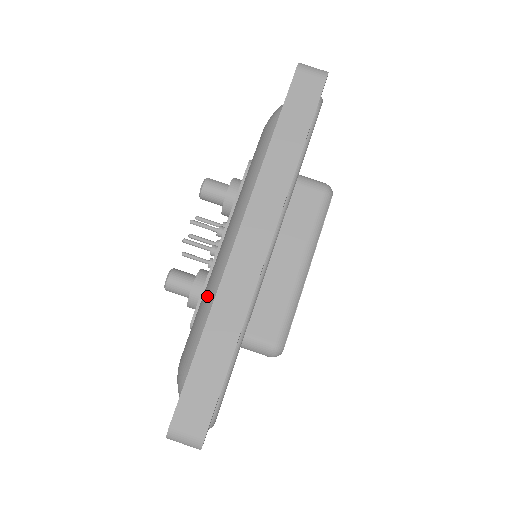
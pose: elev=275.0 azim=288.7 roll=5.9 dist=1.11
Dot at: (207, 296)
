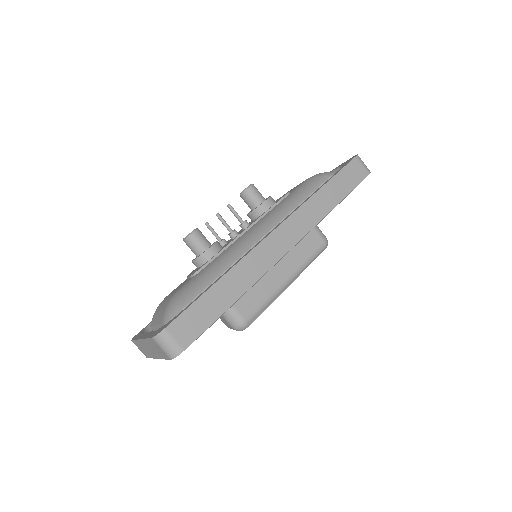
Dot at: (222, 260)
